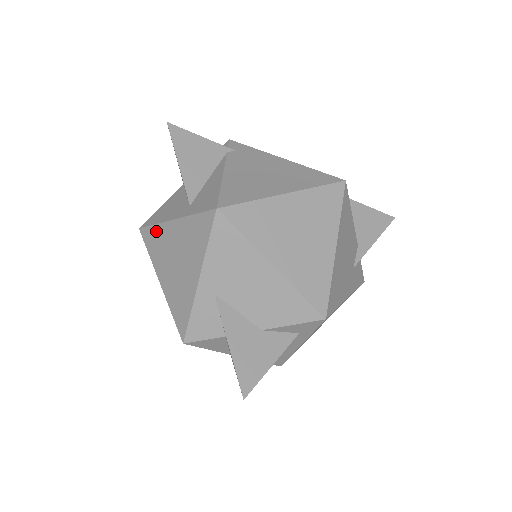
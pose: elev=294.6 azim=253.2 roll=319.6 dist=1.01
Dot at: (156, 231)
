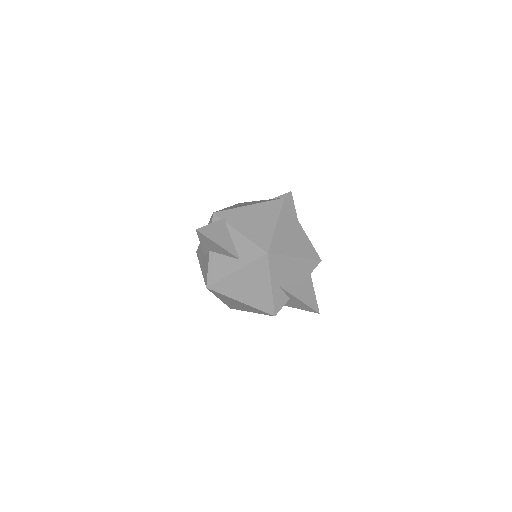
Dot at: (224, 282)
